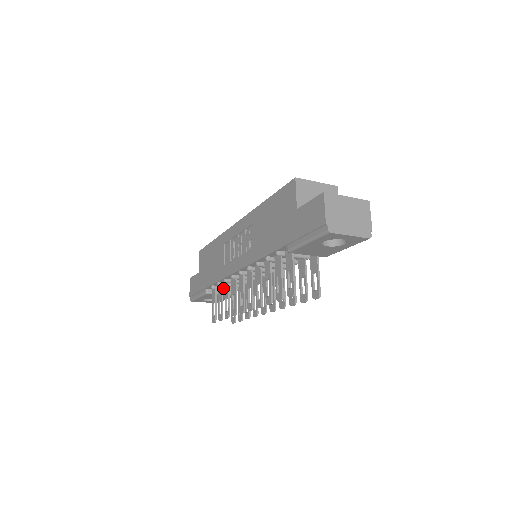
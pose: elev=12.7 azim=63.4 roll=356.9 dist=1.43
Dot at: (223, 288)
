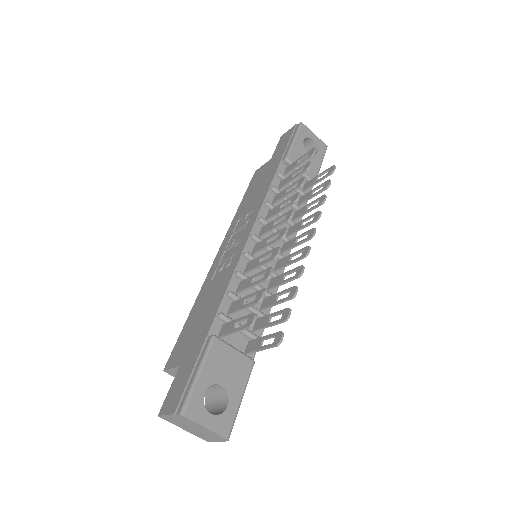
Dot at: occluded
